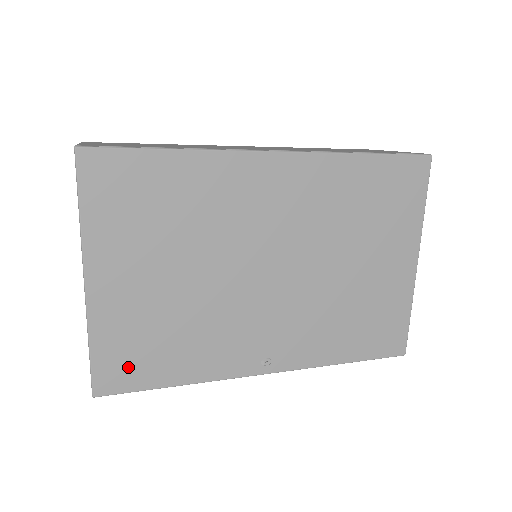
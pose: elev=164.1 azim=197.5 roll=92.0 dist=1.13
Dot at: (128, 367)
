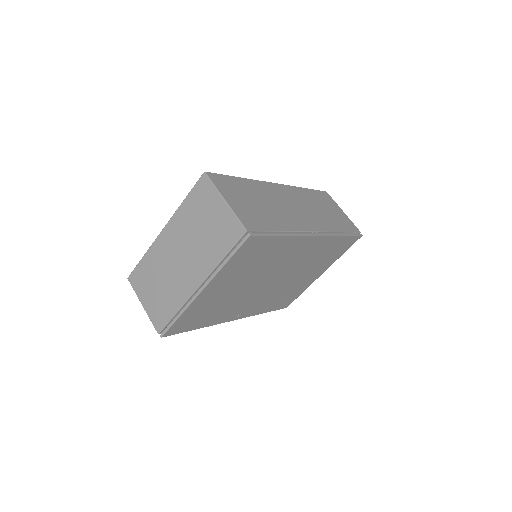
Dot at: (186, 324)
